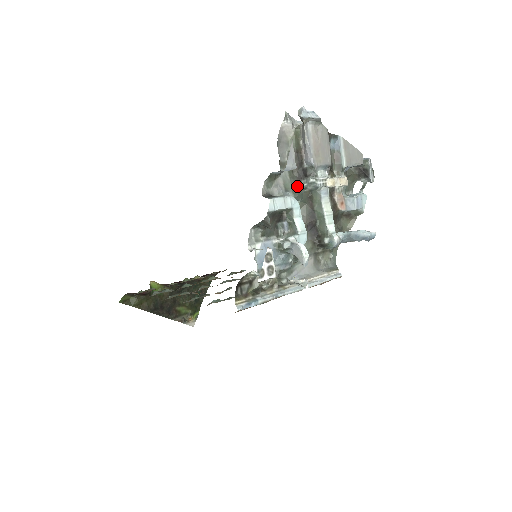
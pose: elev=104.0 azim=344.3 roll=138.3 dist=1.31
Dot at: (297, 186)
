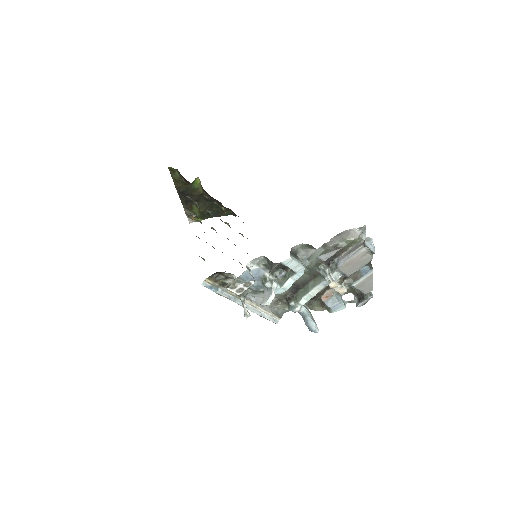
Dot at: (317, 263)
